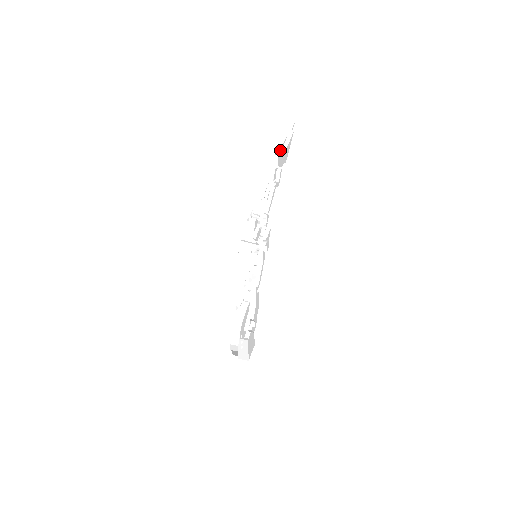
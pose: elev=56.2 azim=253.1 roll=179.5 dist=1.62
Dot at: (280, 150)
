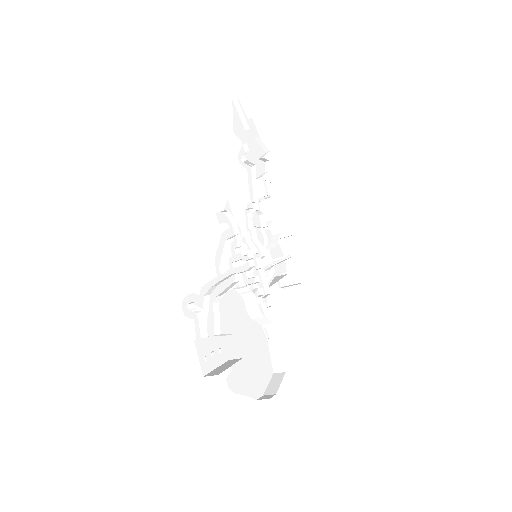
Dot at: (256, 138)
